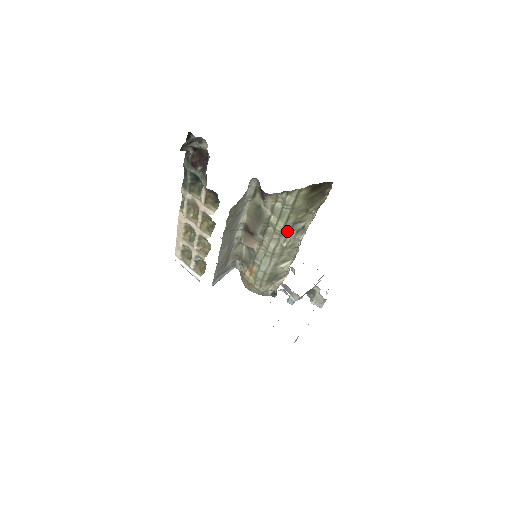
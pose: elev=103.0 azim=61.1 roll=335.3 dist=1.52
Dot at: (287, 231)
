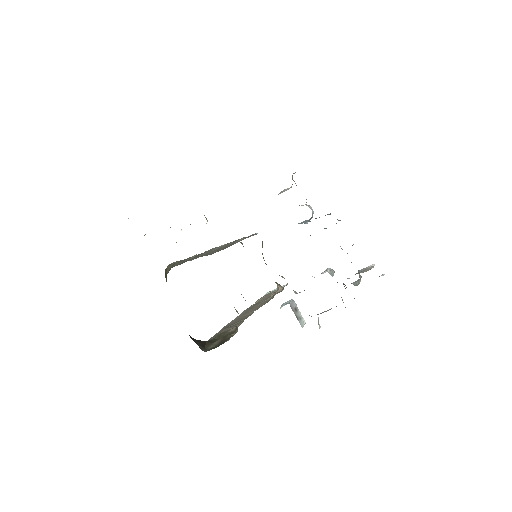
Dot at: occluded
